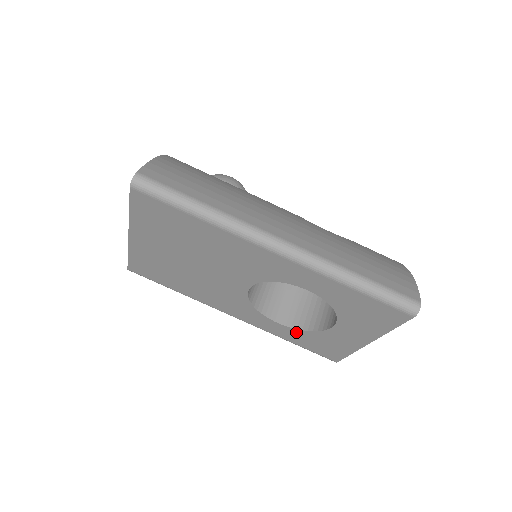
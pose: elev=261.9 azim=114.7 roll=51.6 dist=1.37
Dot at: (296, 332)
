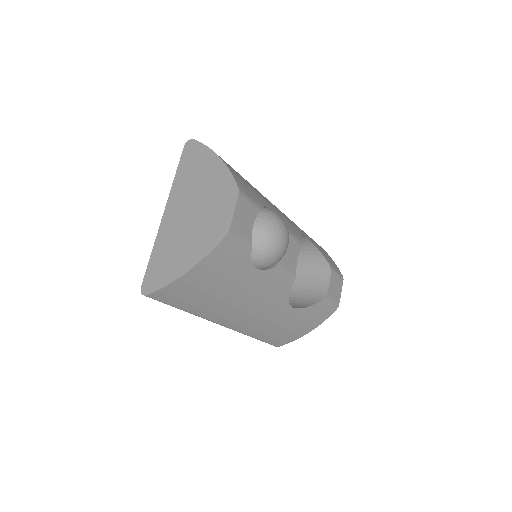
Dot at: occluded
